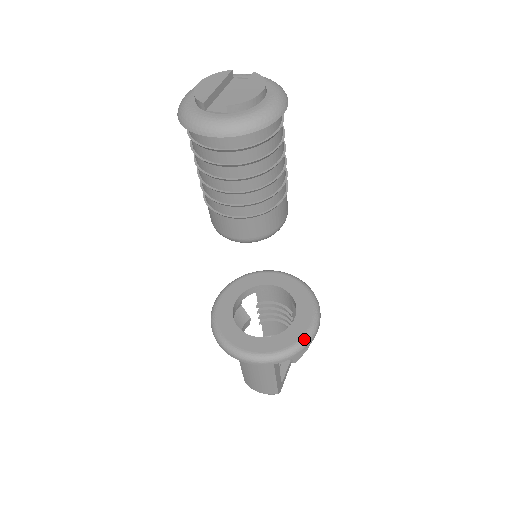
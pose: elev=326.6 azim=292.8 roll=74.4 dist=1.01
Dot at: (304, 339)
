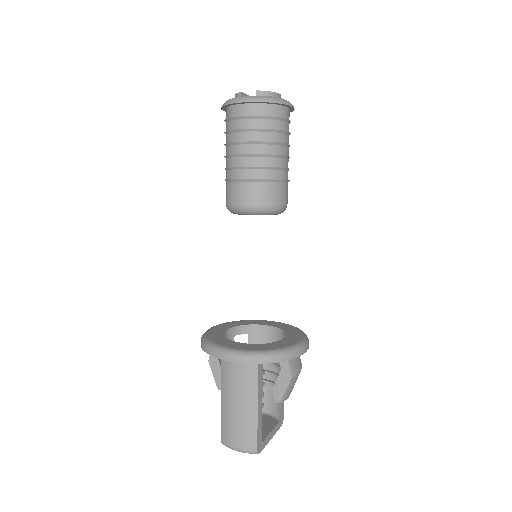
Dot at: (292, 347)
